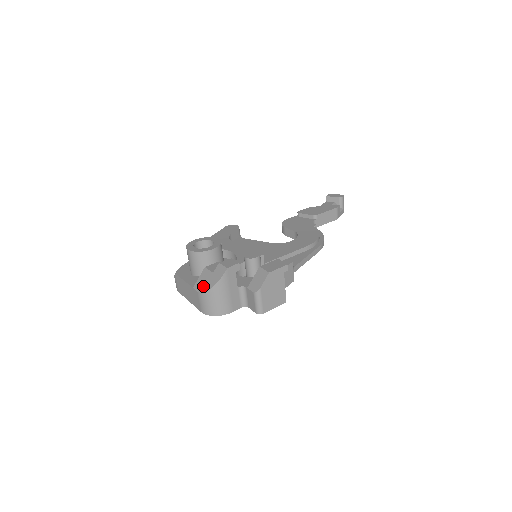
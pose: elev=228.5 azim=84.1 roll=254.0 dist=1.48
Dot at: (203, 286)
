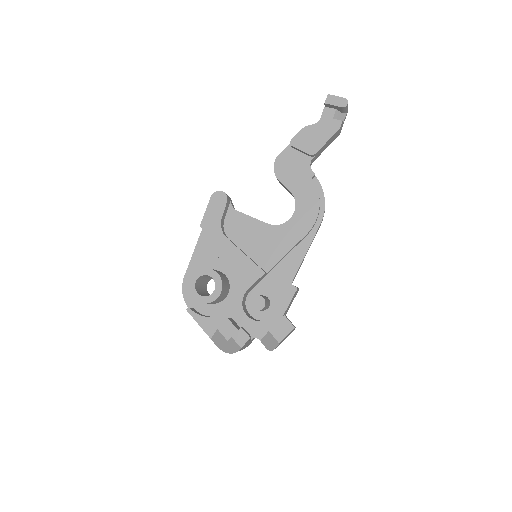
Dot at: (221, 346)
